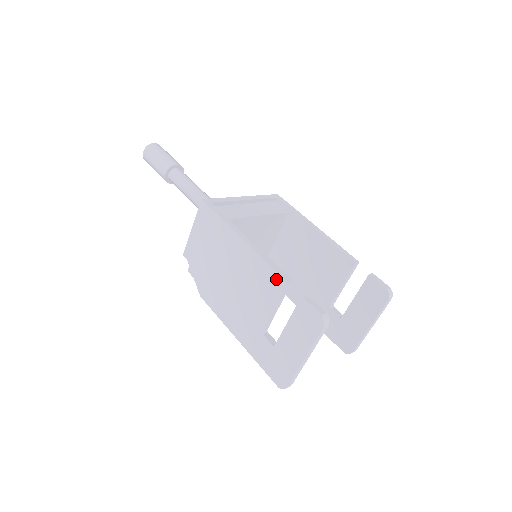
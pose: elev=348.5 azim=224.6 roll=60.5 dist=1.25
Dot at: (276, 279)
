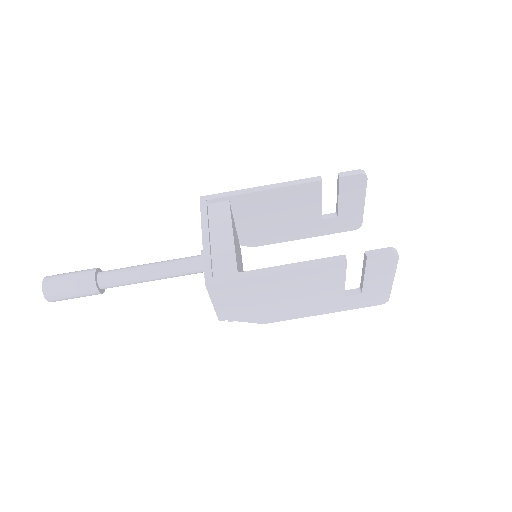
Dot at: (334, 267)
